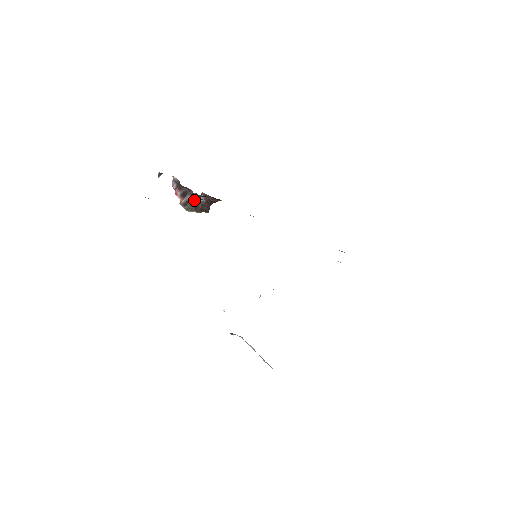
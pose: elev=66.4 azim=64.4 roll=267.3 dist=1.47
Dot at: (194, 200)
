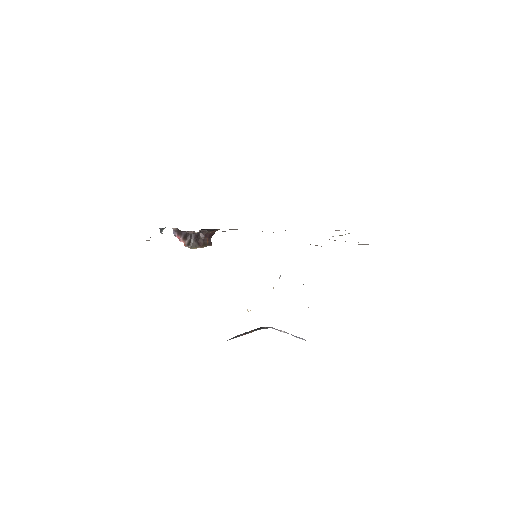
Dot at: (194, 238)
